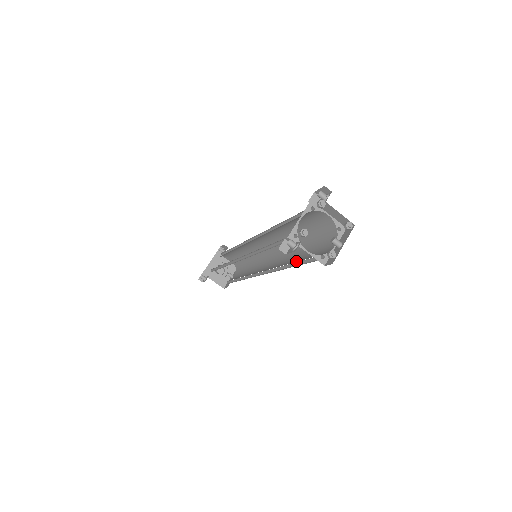
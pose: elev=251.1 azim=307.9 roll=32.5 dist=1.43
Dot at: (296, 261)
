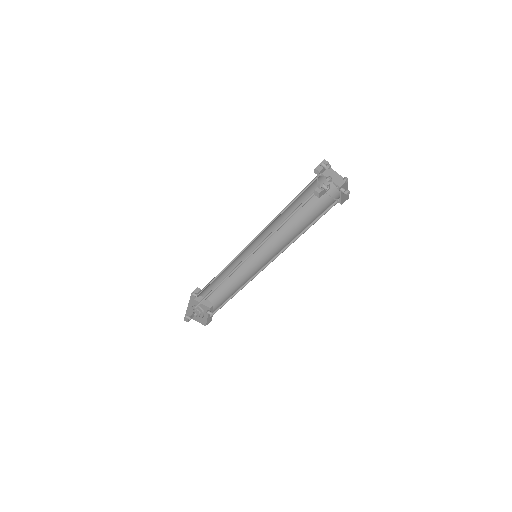
Dot at: (306, 228)
